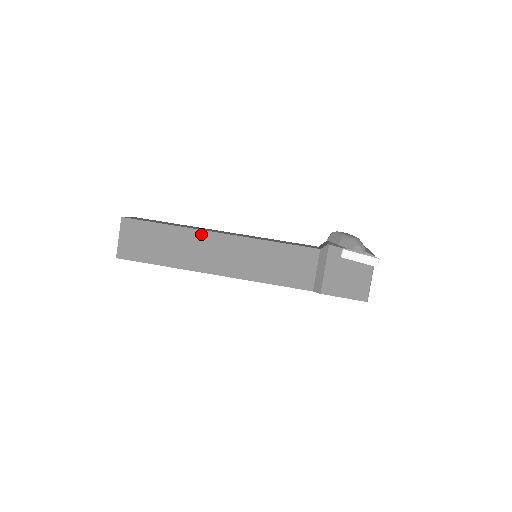
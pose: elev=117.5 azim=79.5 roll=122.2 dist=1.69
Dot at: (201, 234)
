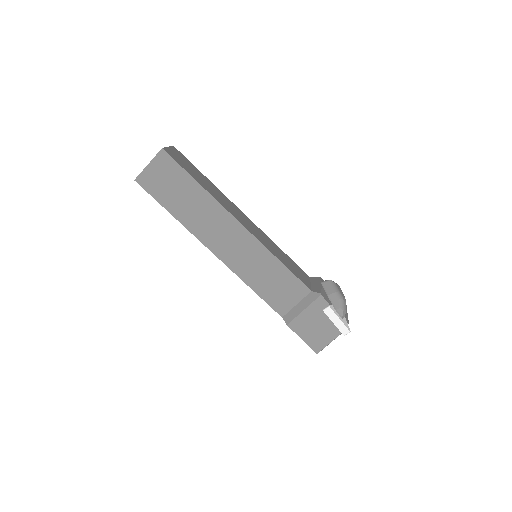
Dot at: (224, 213)
